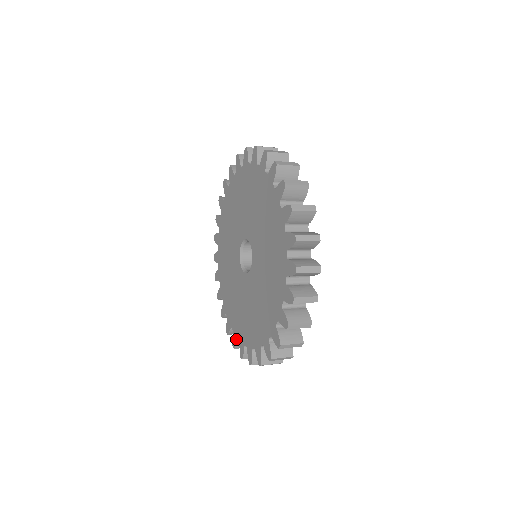
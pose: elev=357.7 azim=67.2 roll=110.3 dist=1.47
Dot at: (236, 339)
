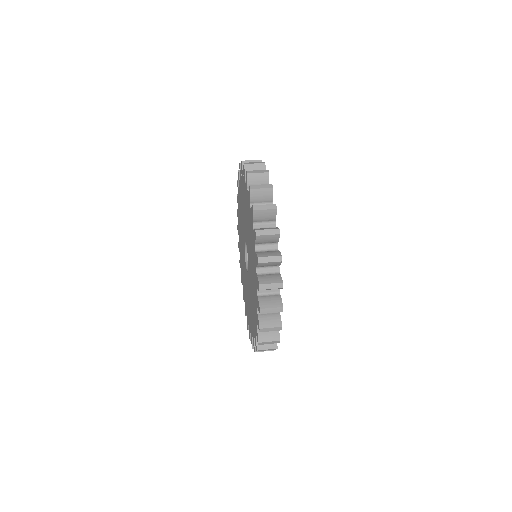
Dot at: (245, 311)
